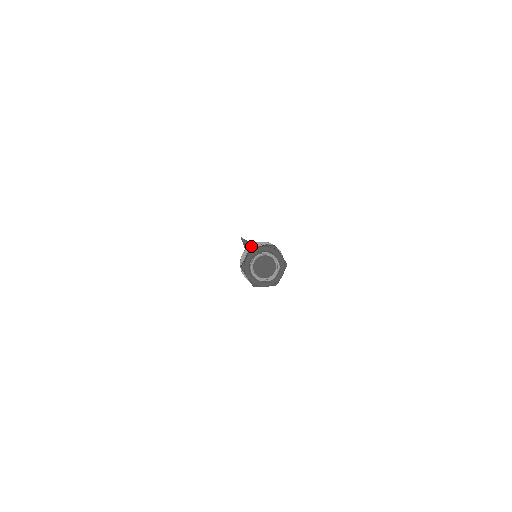
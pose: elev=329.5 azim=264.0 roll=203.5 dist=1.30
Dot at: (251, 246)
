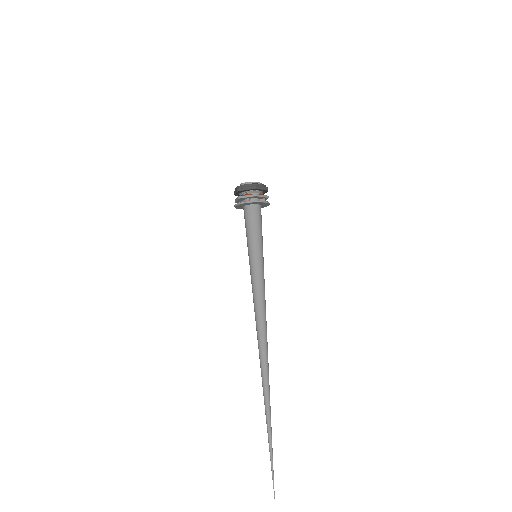
Dot at: occluded
